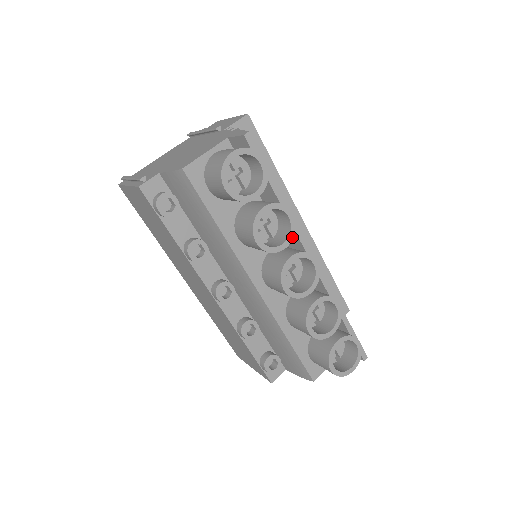
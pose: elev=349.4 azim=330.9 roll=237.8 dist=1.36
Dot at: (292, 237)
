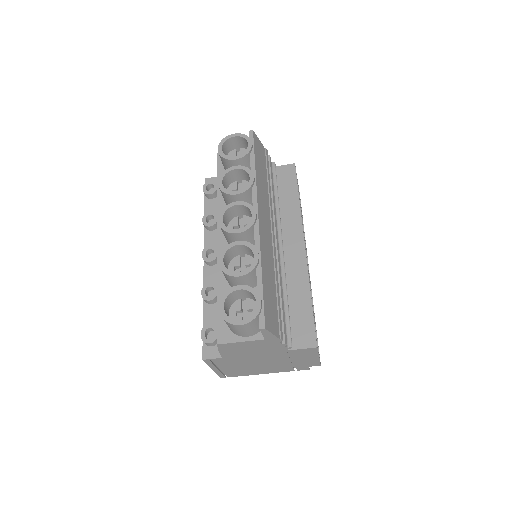
Dot at: (245, 190)
